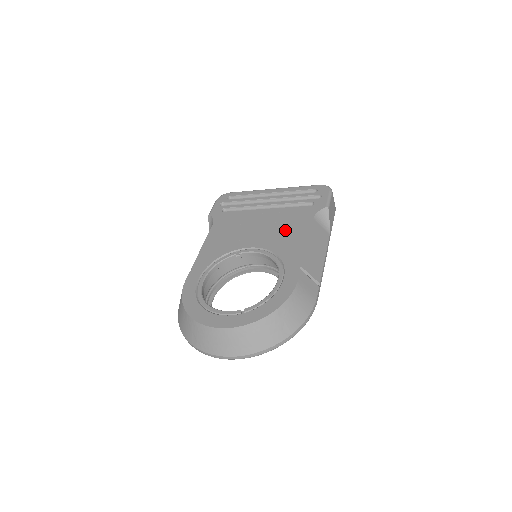
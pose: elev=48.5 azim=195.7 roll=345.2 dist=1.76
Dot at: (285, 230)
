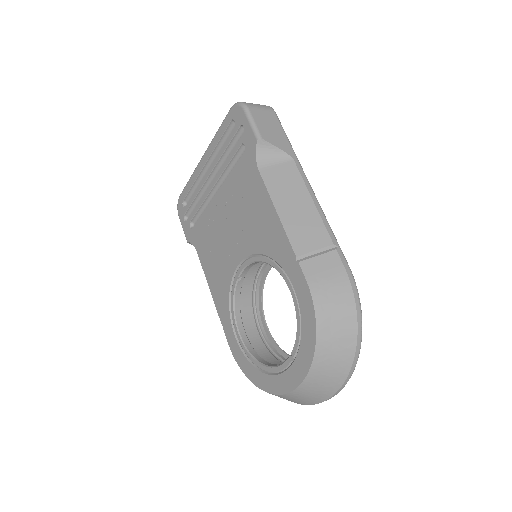
Dot at: (249, 212)
